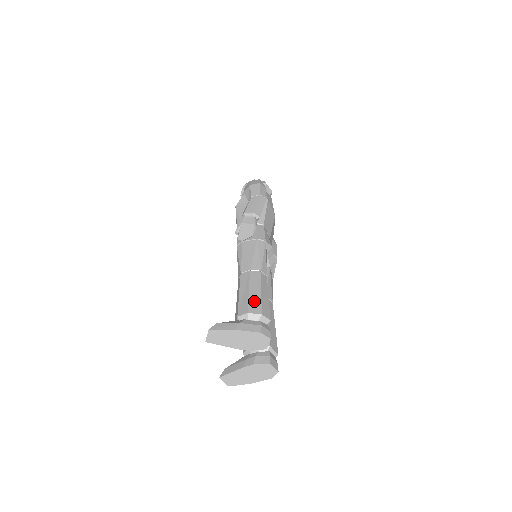
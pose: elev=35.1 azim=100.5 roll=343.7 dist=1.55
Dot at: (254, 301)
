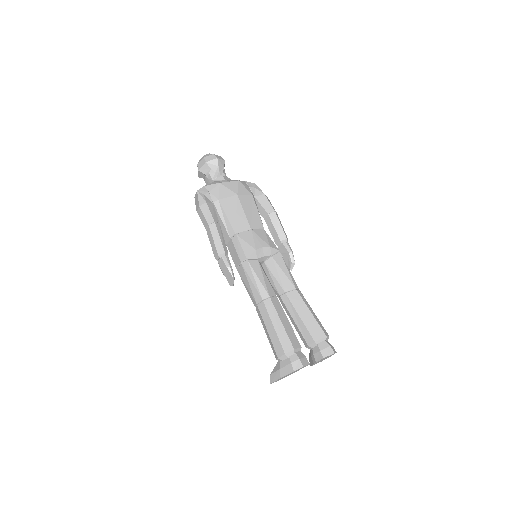
Dot at: (275, 342)
